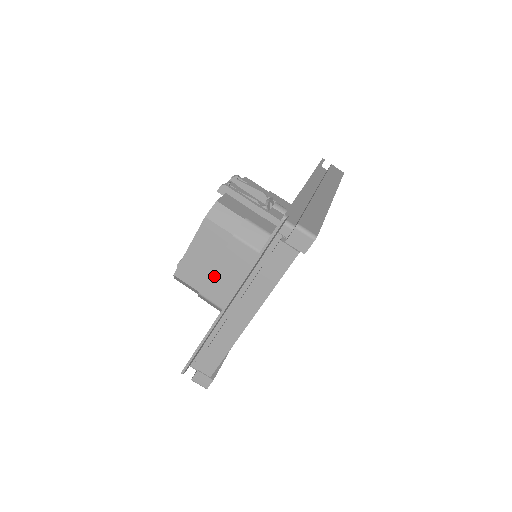
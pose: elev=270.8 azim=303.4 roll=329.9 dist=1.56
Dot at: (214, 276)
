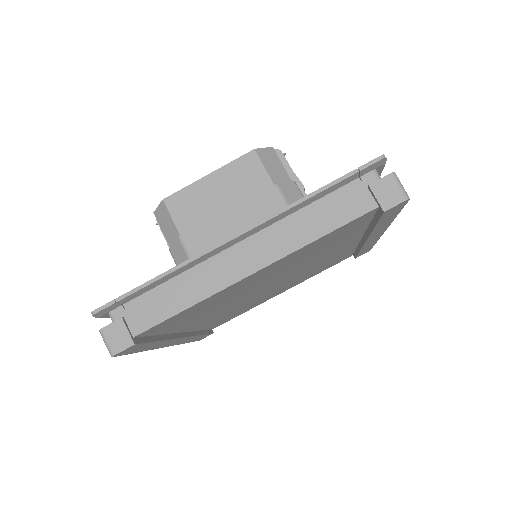
Dot at: (216, 223)
